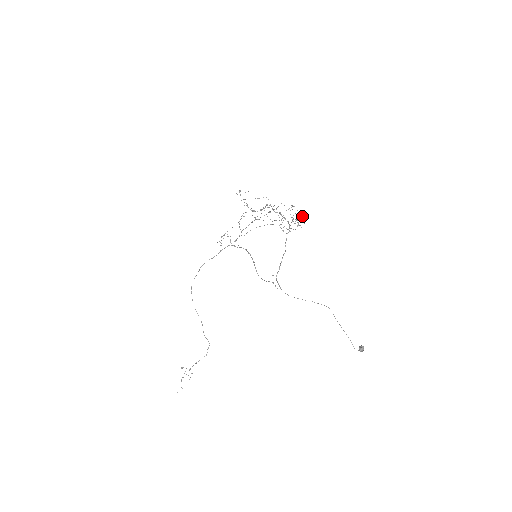
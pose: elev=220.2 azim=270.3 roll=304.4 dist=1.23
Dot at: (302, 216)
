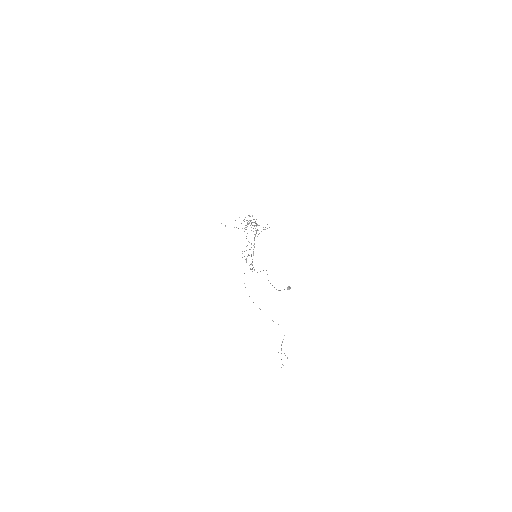
Dot at: (253, 219)
